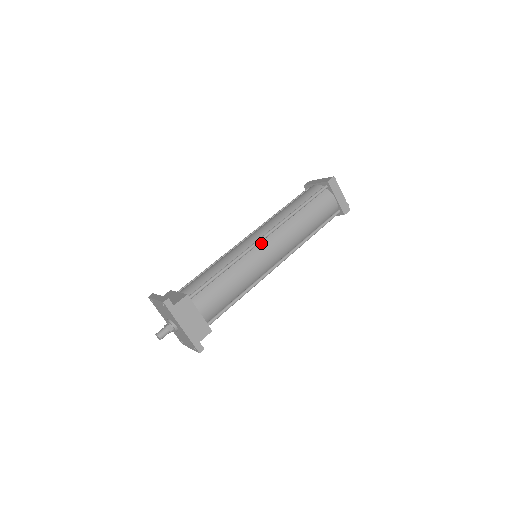
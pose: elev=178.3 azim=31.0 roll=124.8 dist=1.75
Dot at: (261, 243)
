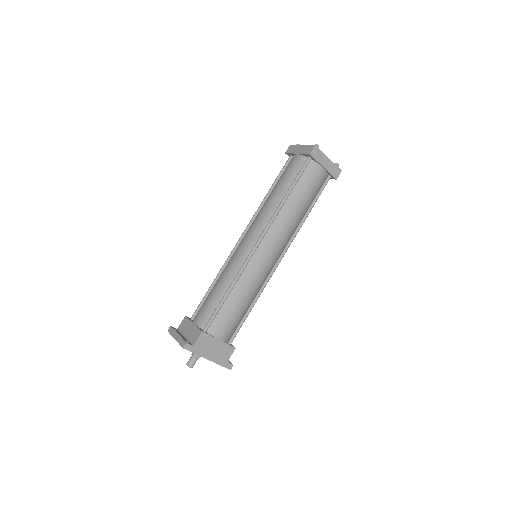
Dot at: (257, 249)
